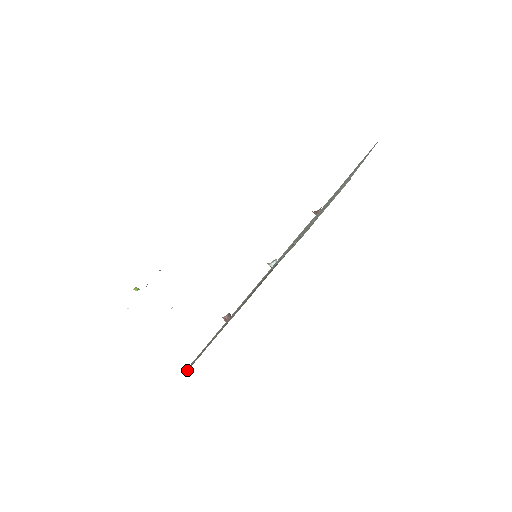
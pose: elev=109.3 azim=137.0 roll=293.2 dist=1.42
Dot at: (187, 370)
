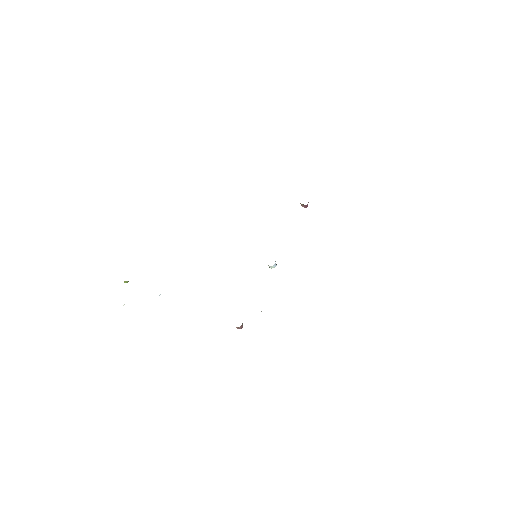
Dot at: occluded
